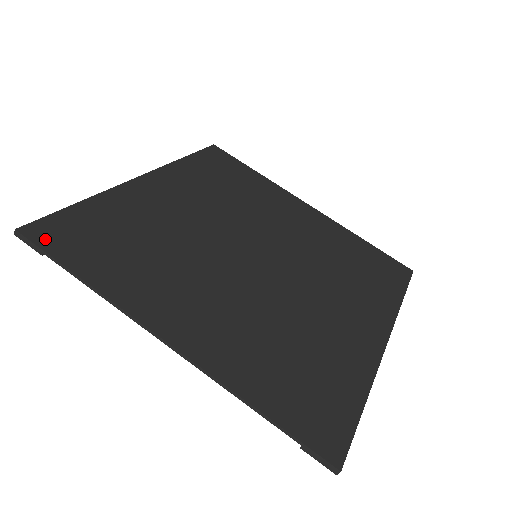
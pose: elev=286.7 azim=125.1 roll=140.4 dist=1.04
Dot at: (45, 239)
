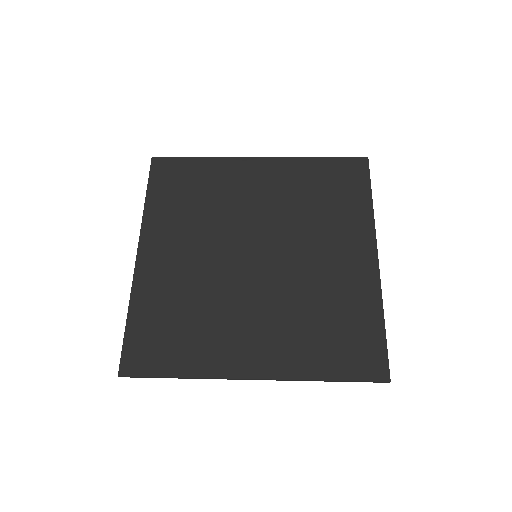
Dot at: (157, 170)
